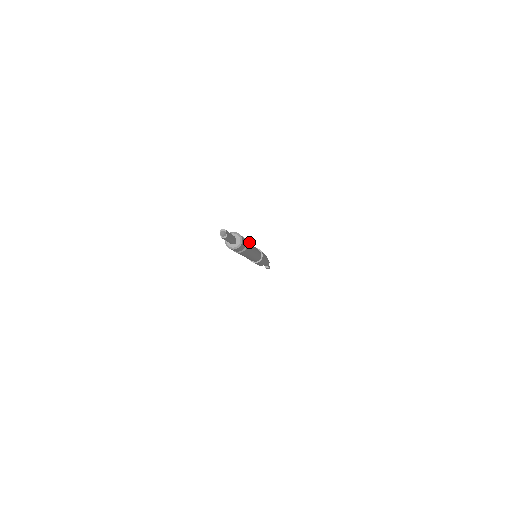
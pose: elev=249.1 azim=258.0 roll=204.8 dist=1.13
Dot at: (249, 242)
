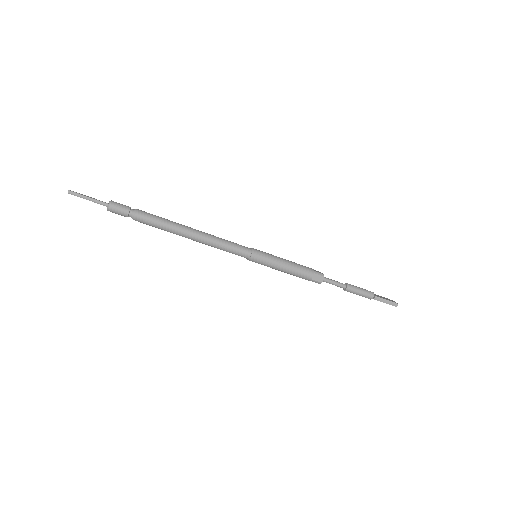
Dot at: (158, 217)
